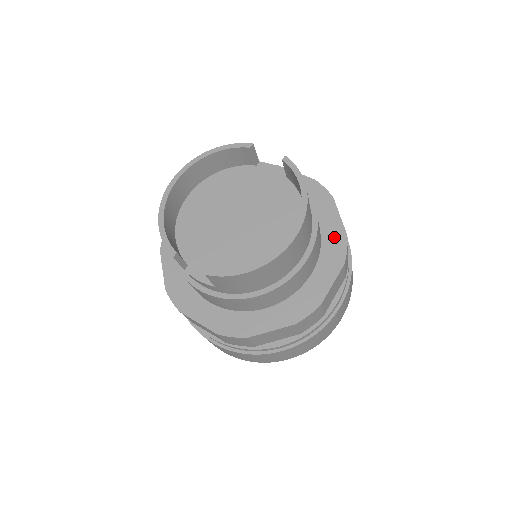
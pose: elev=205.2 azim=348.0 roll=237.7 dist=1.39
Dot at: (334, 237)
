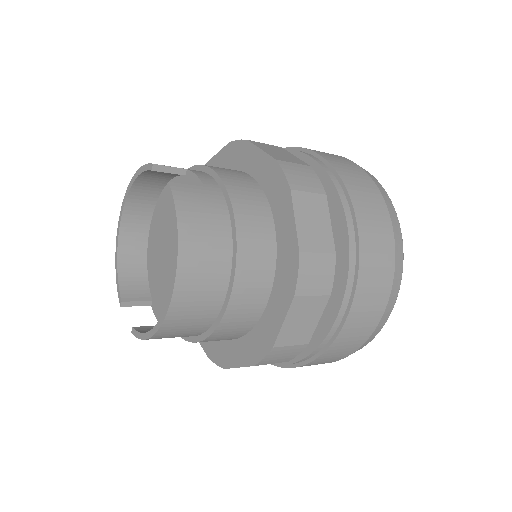
Dot at: (287, 254)
